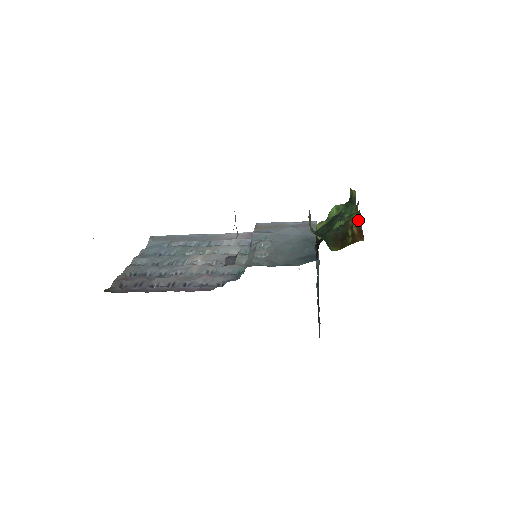
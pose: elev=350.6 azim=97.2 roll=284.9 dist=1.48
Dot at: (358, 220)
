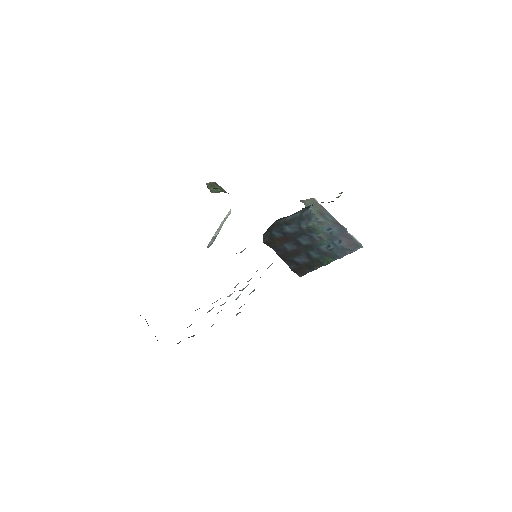
Dot at: occluded
